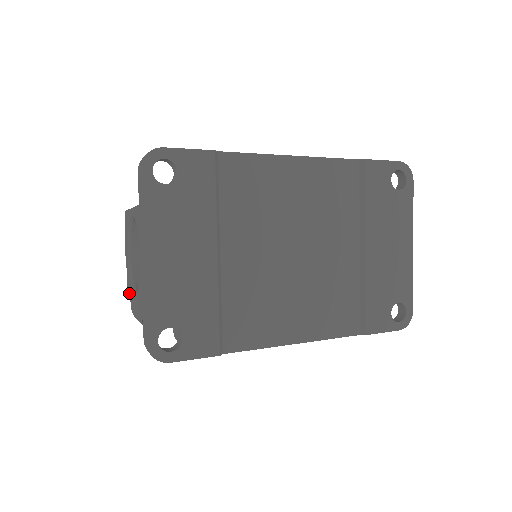
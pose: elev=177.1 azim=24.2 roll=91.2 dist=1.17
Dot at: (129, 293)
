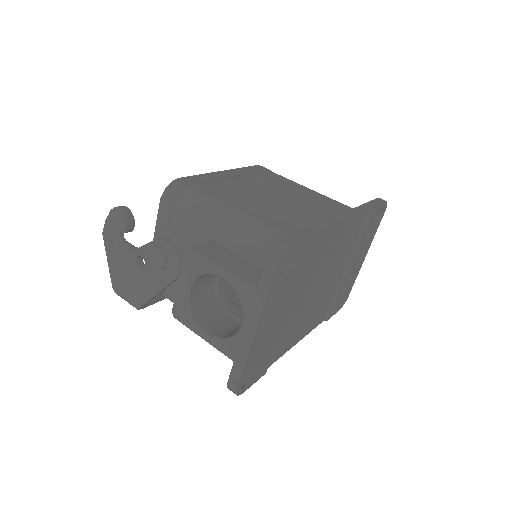
Dot at: (181, 321)
